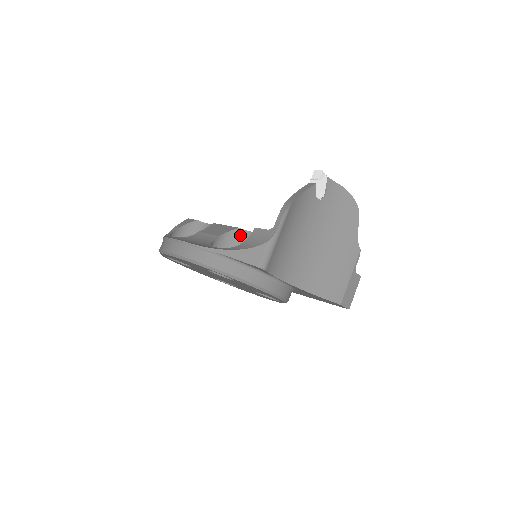
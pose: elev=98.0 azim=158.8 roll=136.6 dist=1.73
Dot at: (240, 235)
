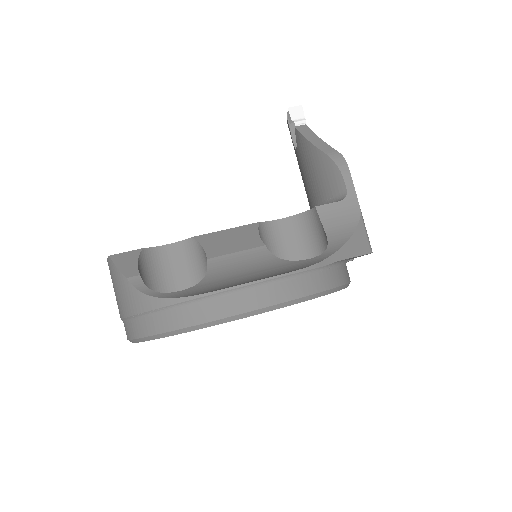
Dot at: (265, 232)
